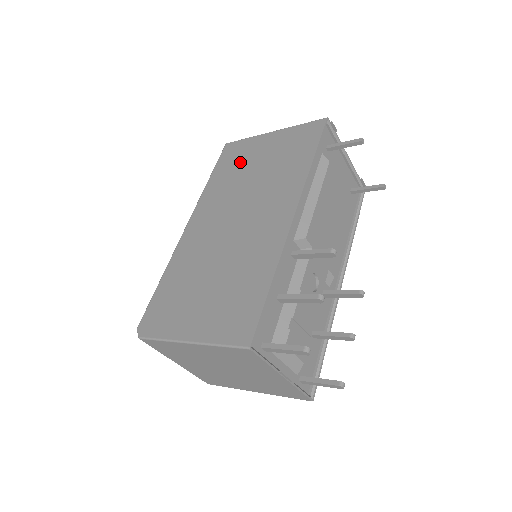
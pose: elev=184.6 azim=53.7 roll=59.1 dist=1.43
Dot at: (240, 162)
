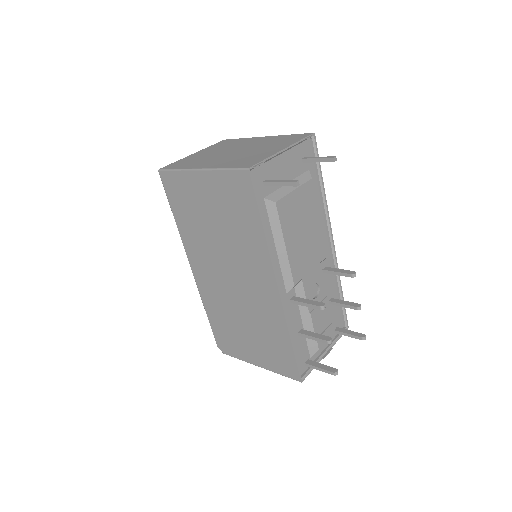
Dot at: (191, 206)
